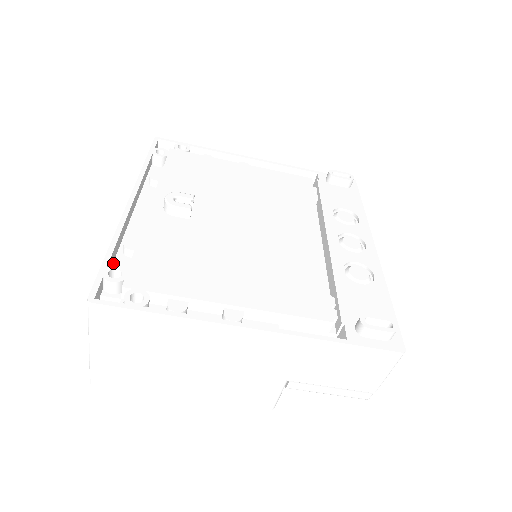
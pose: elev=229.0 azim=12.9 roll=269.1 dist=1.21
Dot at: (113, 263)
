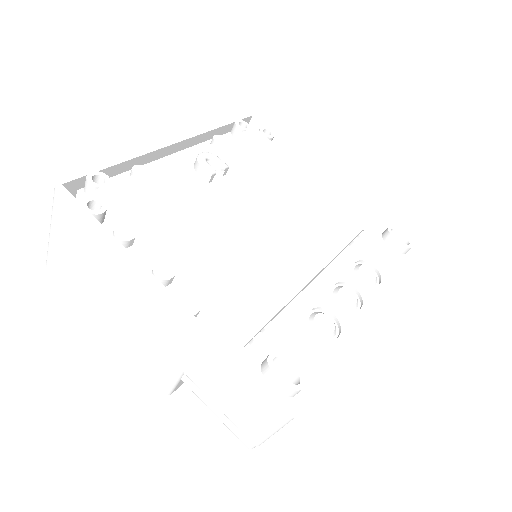
Dot at: (114, 176)
